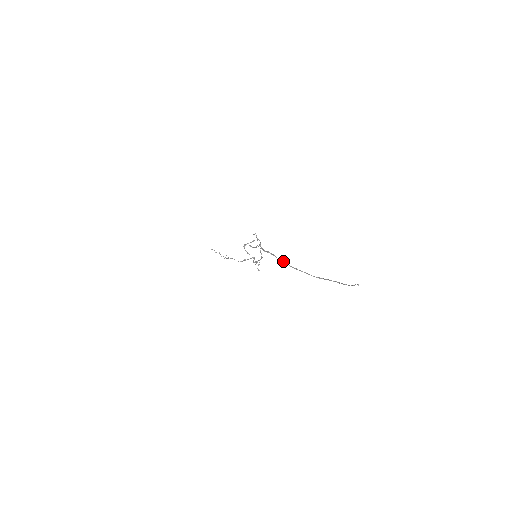
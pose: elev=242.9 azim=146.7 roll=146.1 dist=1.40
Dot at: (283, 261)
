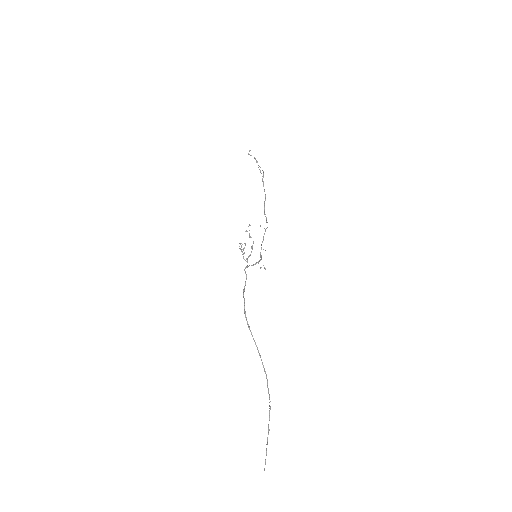
Dot at: (251, 334)
